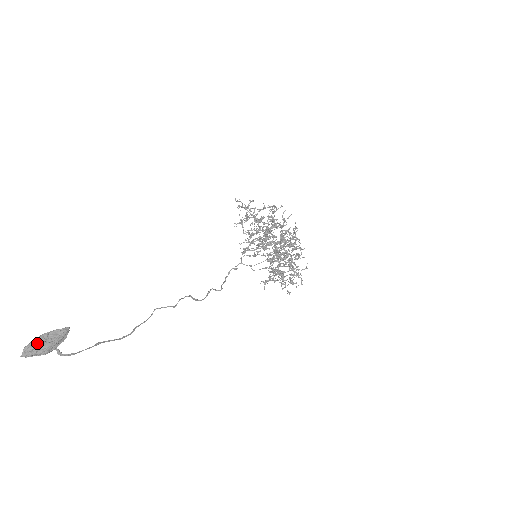
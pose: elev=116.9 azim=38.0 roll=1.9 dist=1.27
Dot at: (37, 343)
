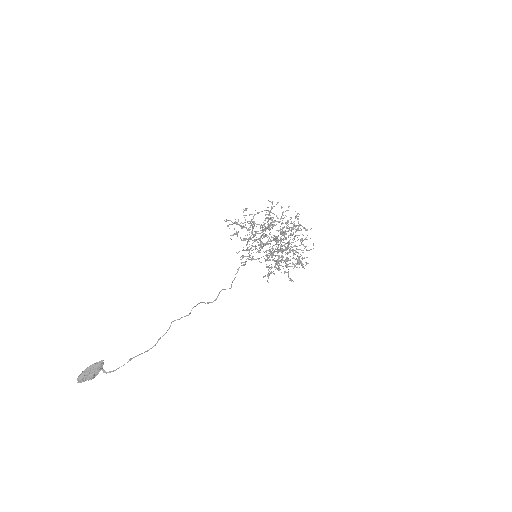
Dot at: (84, 375)
